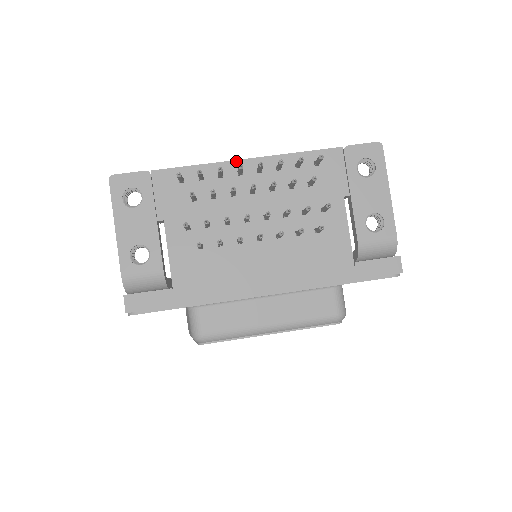
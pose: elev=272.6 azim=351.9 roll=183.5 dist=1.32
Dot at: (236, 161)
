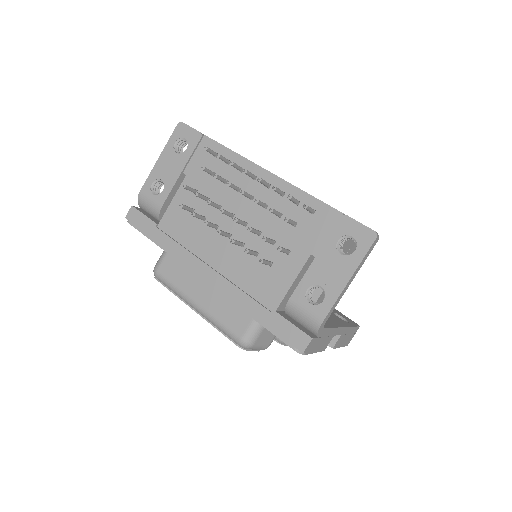
Dot at: (259, 167)
